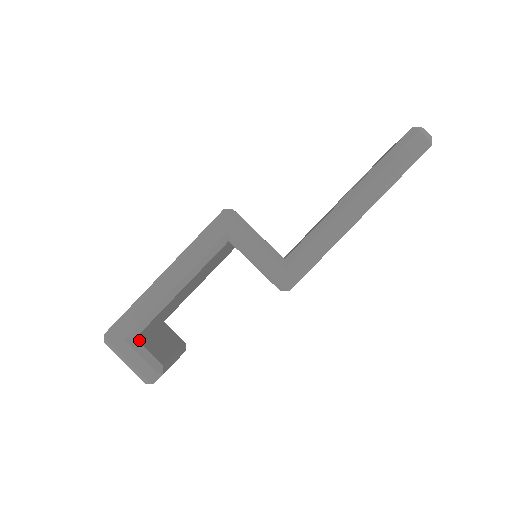
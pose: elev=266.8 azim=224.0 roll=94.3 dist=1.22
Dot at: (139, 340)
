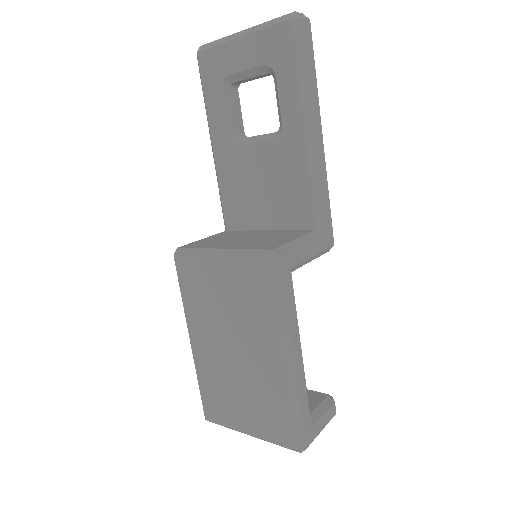
Dot at: occluded
